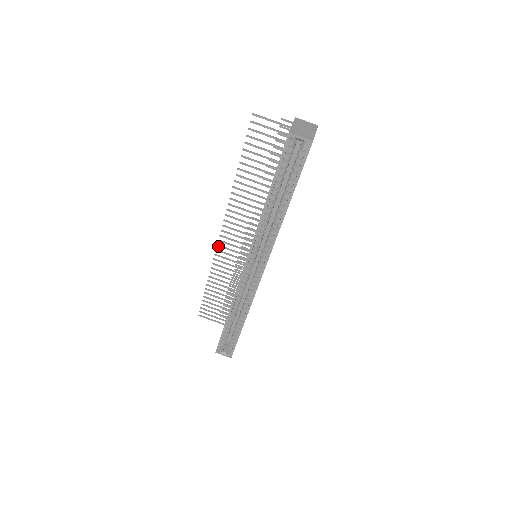
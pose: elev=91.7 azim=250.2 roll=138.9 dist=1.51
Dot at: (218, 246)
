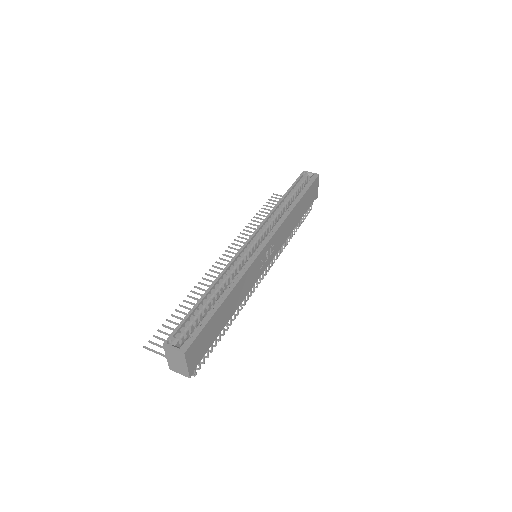
Dot at: (213, 266)
